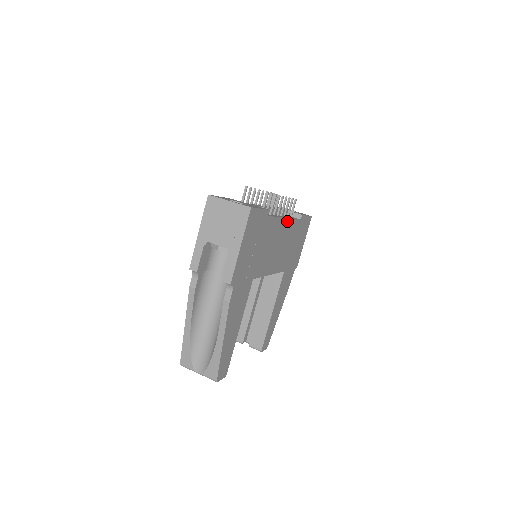
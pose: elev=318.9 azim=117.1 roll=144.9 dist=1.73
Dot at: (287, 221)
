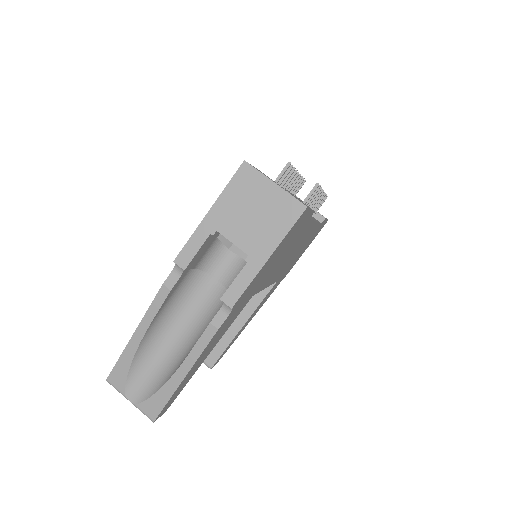
Dot at: (314, 225)
